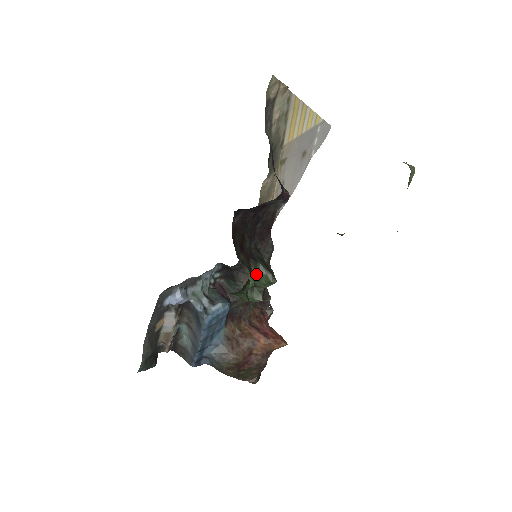
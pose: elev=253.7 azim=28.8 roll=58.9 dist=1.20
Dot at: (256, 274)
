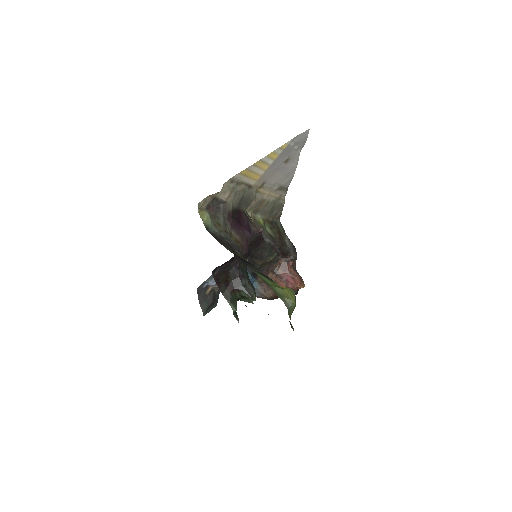
Dot at: (241, 296)
